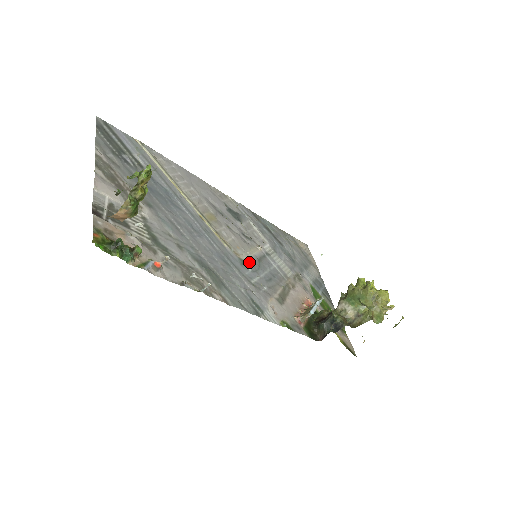
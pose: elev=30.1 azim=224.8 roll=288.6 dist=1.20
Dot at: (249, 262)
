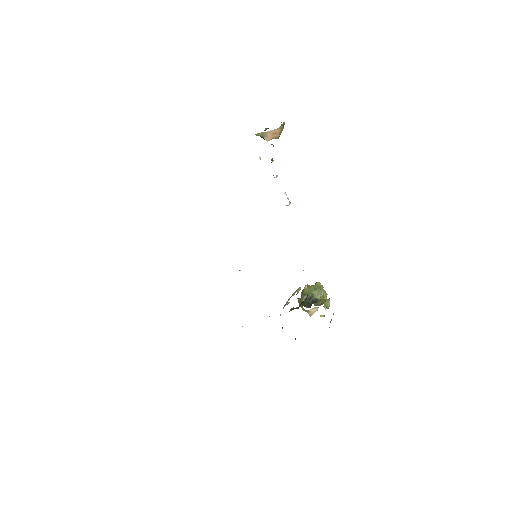
Dot at: occluded
